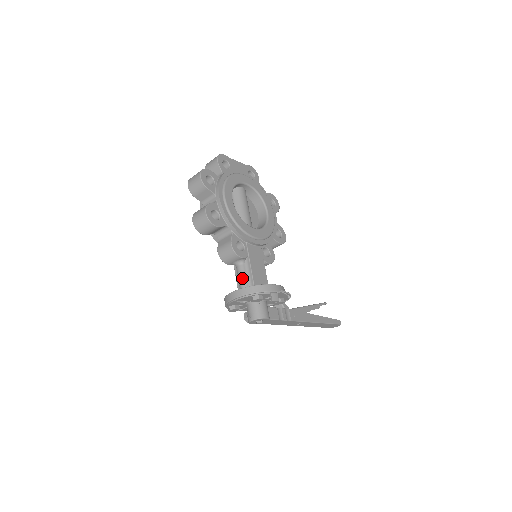
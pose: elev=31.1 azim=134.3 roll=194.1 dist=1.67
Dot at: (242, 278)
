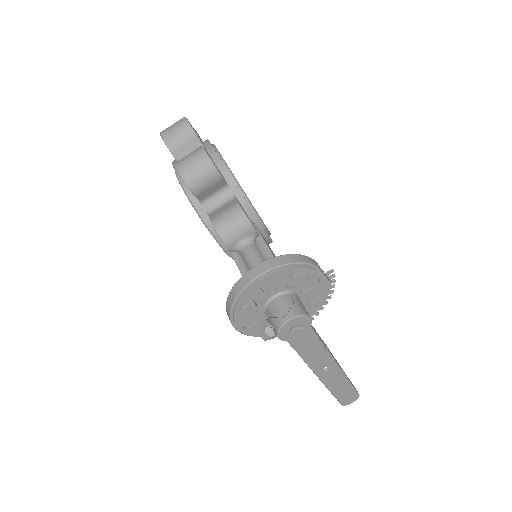
Dot at: (258, 259)
